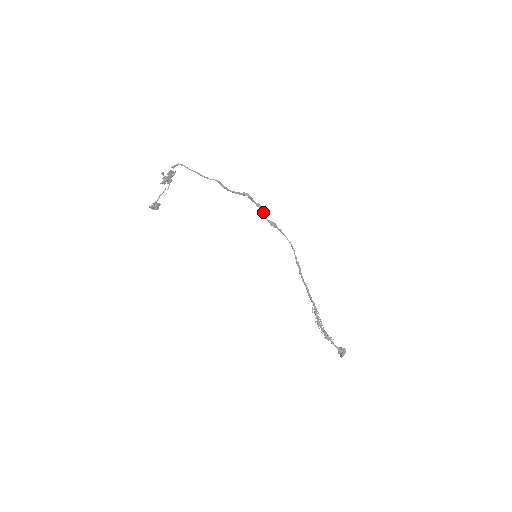
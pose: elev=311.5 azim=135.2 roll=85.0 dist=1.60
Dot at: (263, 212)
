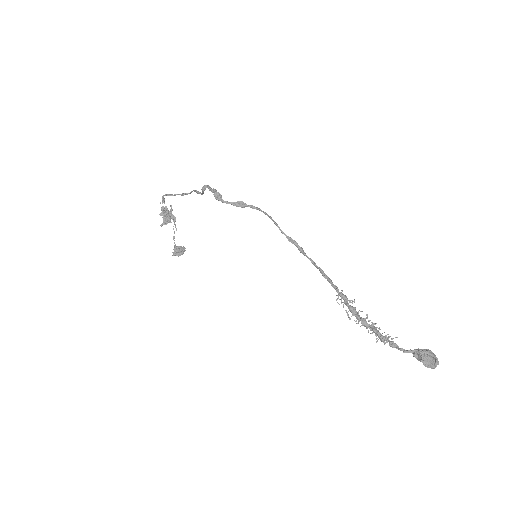
Dot at: (215, 196)
